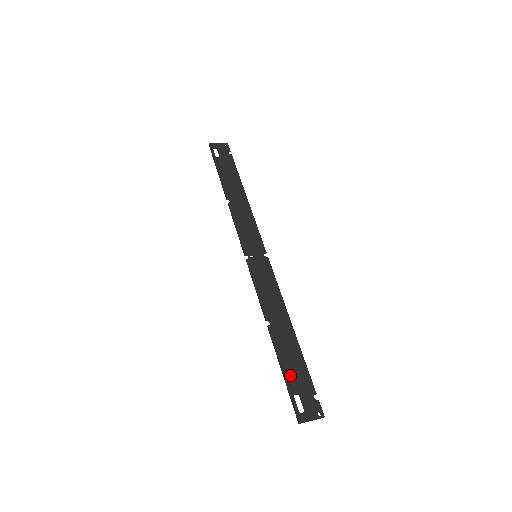
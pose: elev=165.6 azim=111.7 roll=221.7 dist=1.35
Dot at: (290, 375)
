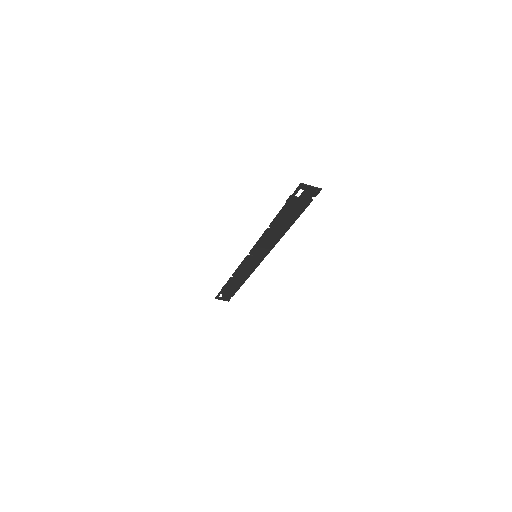
Dot at: occluded
